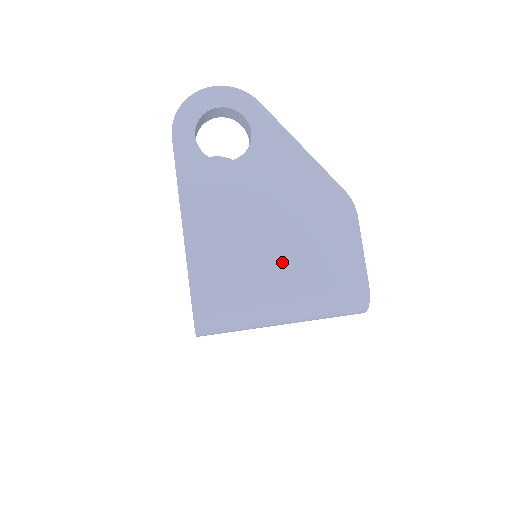
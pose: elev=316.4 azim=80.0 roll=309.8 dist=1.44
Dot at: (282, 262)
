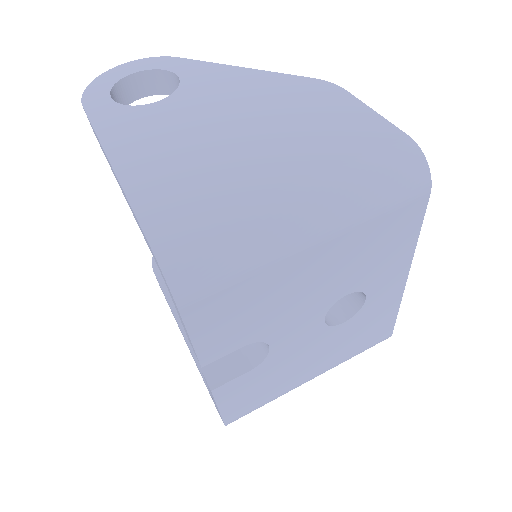
Dot at: (268, 154)
